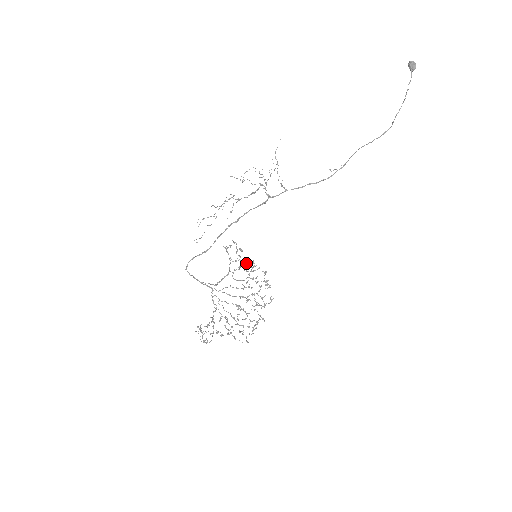
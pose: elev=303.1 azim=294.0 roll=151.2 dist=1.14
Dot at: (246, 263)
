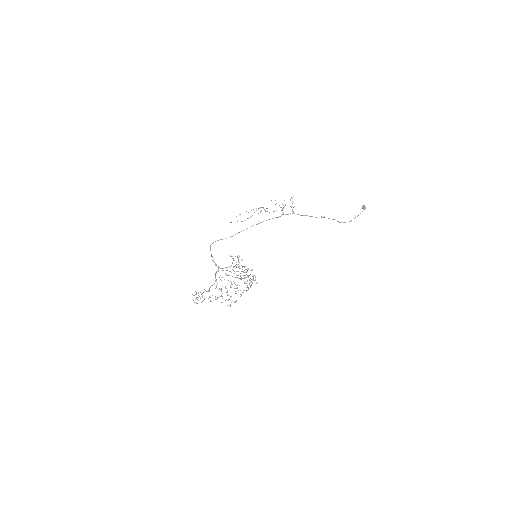
Dot at: (243, 266)
